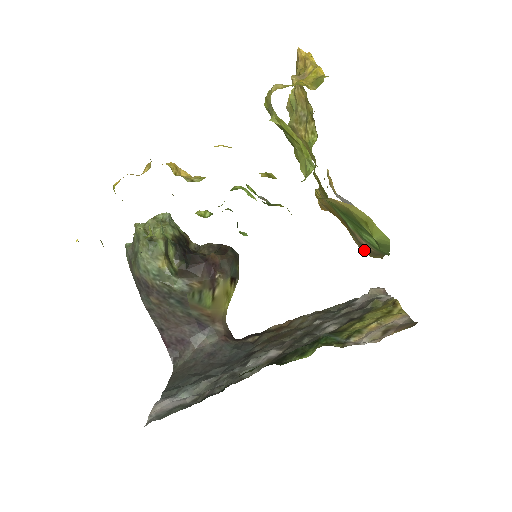
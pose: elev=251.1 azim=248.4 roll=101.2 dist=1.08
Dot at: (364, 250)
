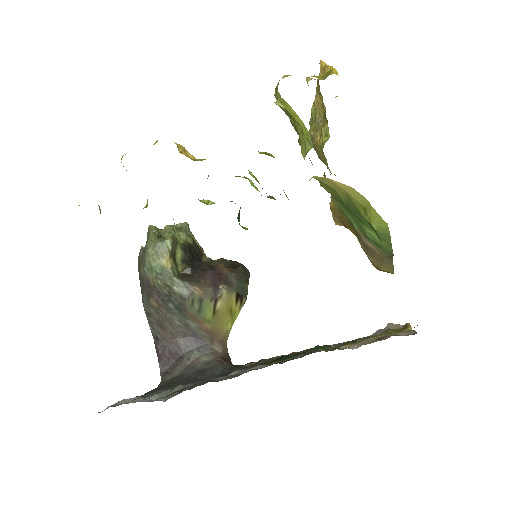
Dot at: (370, 256)
